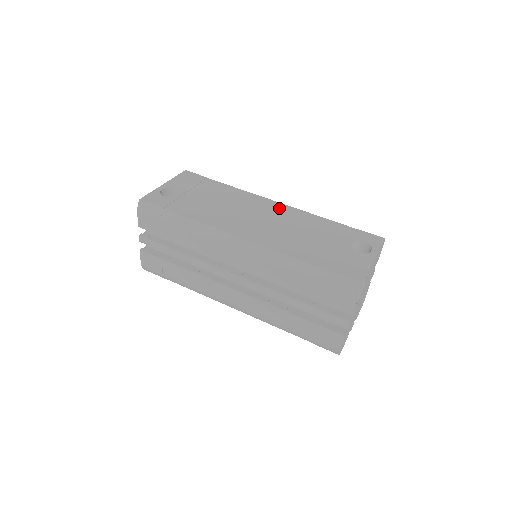
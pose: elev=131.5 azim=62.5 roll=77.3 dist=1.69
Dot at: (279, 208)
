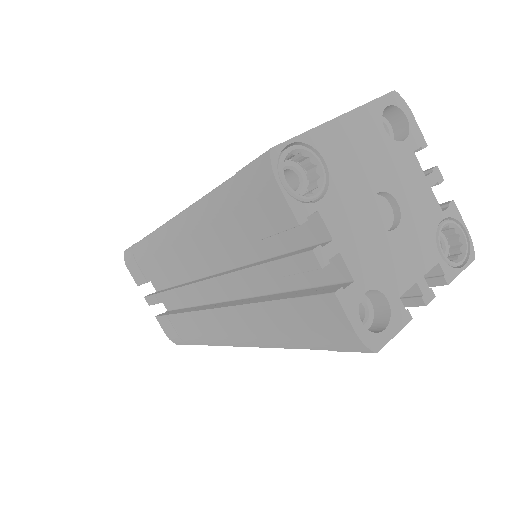
Dot at: occluded
